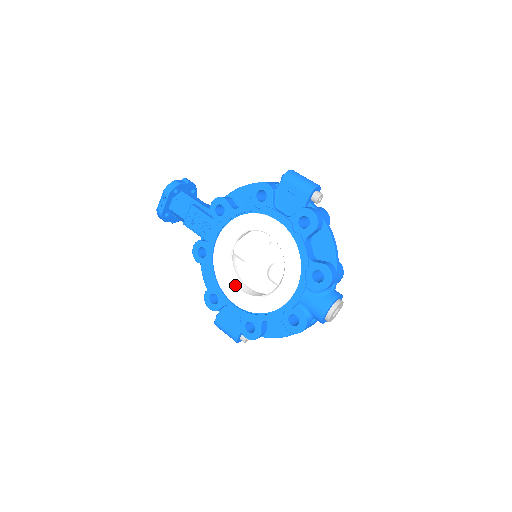
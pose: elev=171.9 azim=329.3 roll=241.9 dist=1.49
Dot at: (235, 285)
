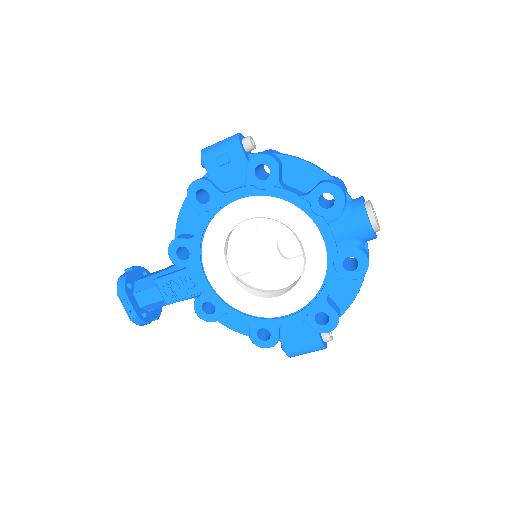
Dot at: (267, 299)
